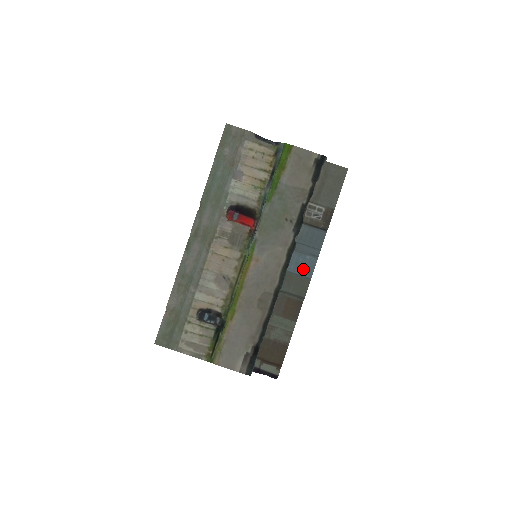
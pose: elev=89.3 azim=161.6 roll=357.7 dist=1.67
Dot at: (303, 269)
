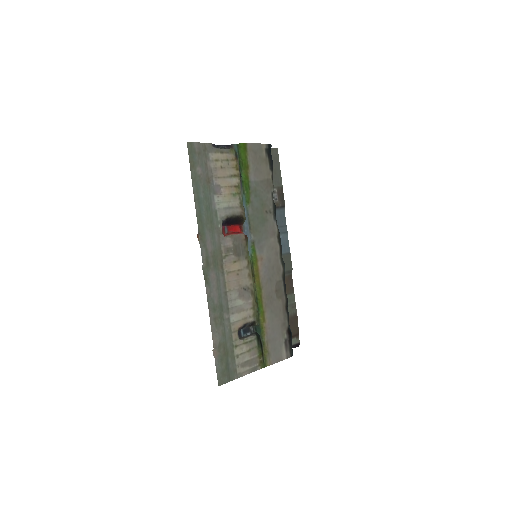
Dot at: (282, 248)
